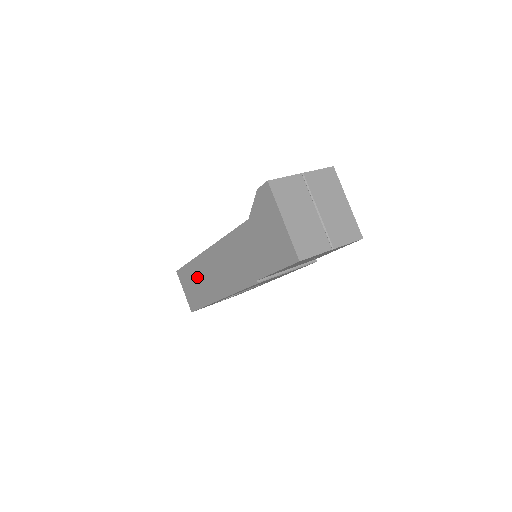
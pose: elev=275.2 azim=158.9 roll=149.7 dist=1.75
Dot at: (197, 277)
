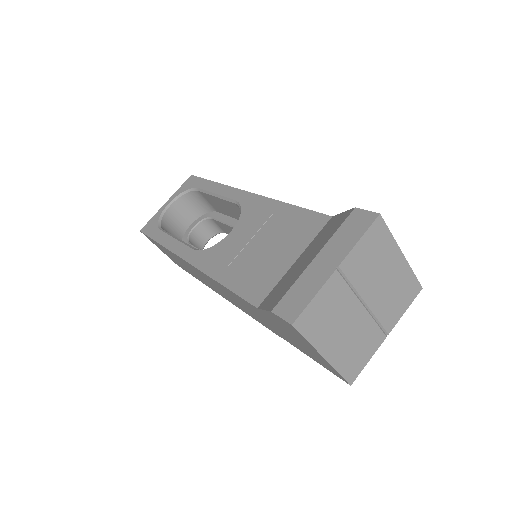
Dot at: occluded
